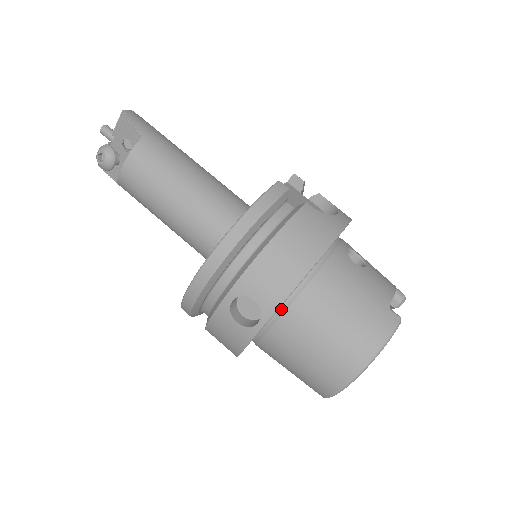
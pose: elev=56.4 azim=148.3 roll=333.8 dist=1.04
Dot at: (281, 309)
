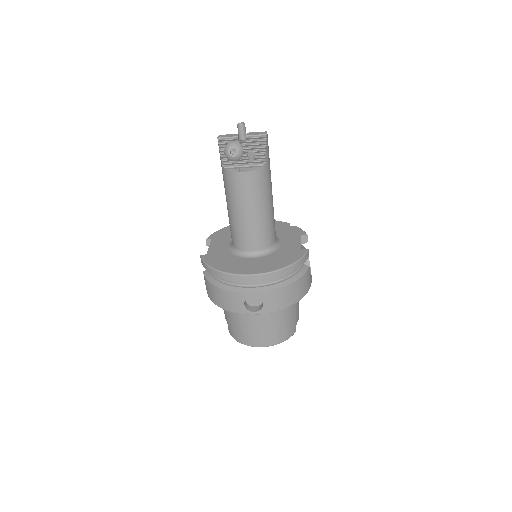
Dot at: occluded
